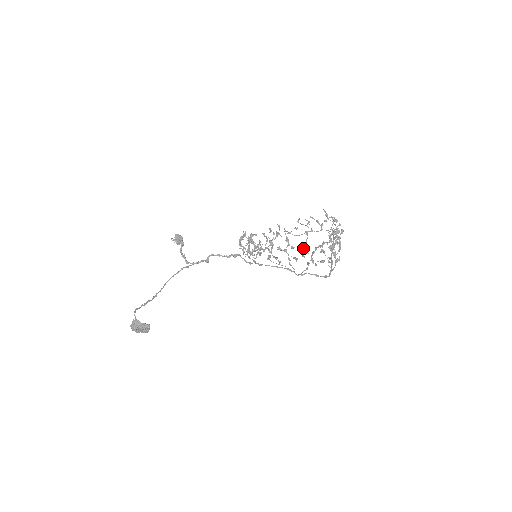
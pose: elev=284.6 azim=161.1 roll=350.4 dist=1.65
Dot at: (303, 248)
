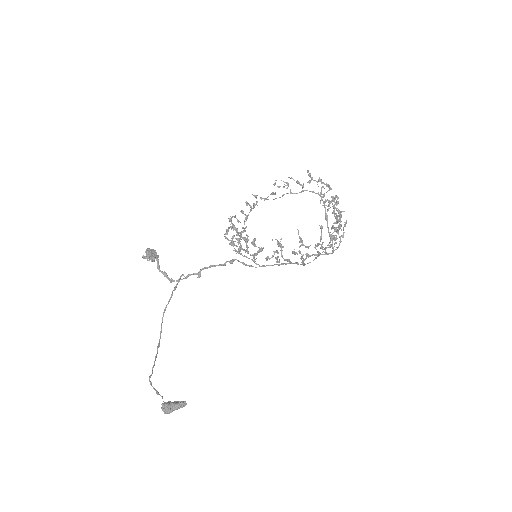
Dot at: (317, 243)
